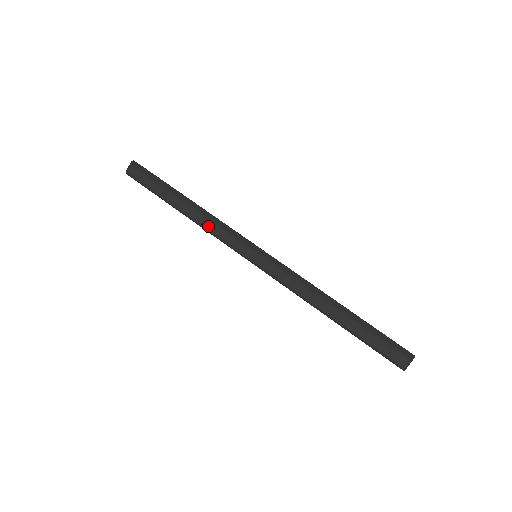
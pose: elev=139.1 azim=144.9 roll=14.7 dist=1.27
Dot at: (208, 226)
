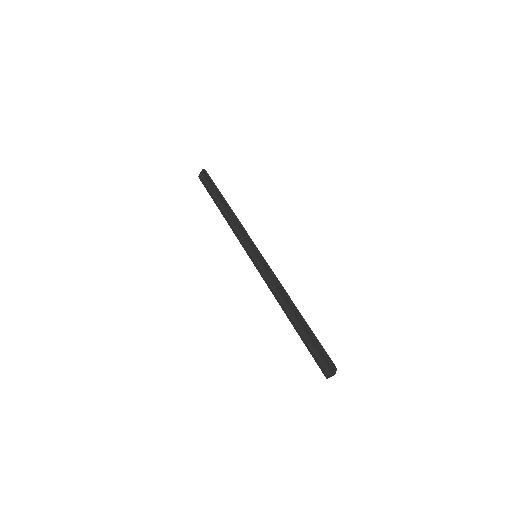
Dot at: (232, 226)
